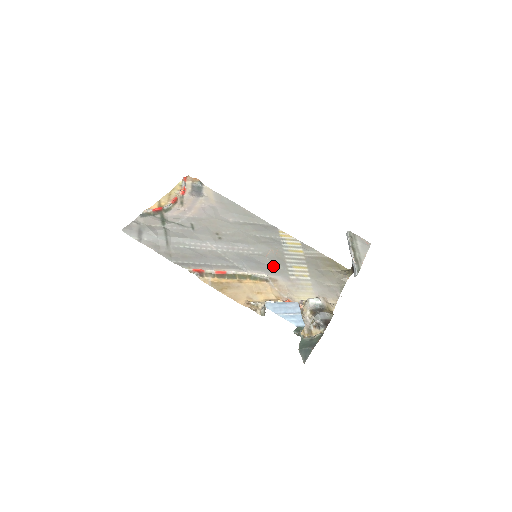
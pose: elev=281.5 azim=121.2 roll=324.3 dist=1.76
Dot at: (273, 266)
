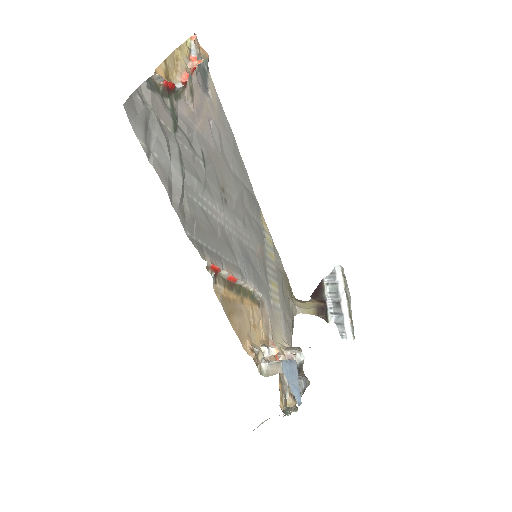
Dot at: (261, 277)
